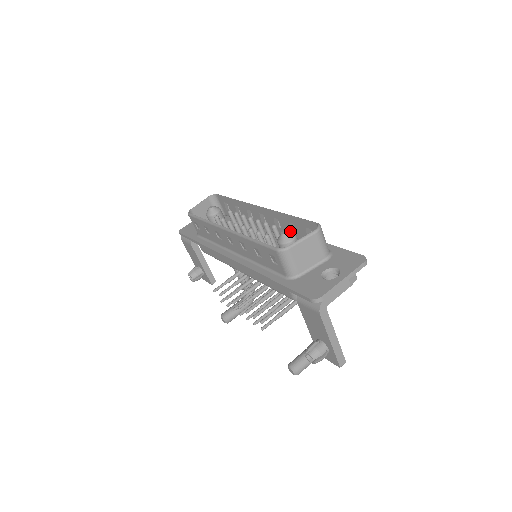
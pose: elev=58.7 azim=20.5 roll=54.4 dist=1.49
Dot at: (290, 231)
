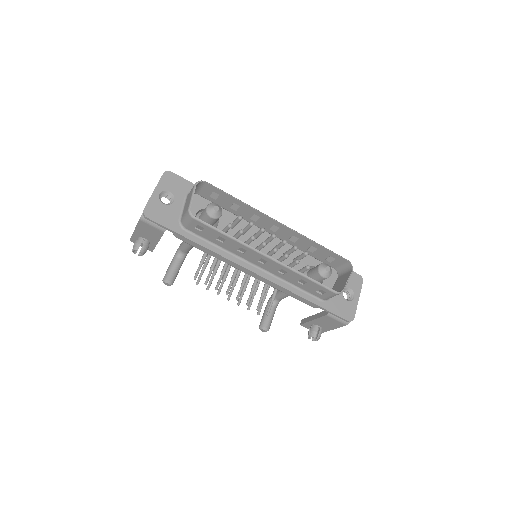
Dot at: (307, 250)
